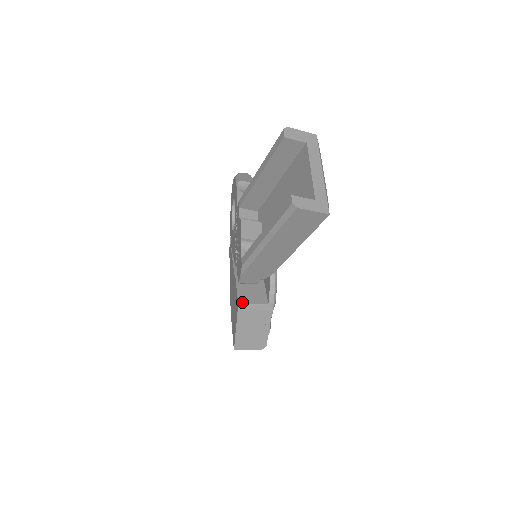
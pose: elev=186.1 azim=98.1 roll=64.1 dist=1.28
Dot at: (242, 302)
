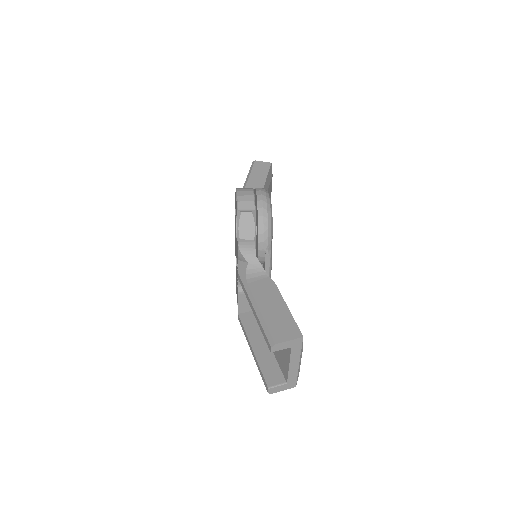
Dot at: occluded
